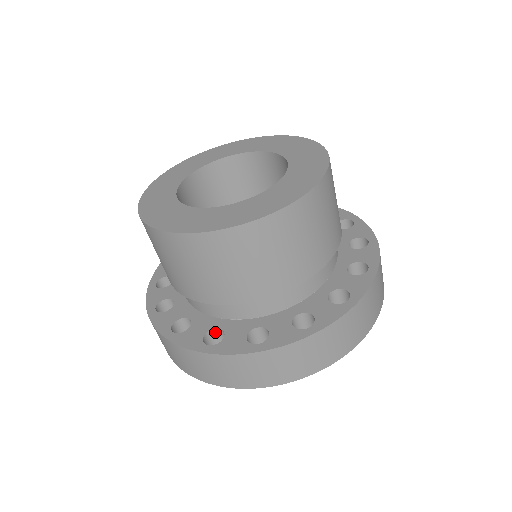
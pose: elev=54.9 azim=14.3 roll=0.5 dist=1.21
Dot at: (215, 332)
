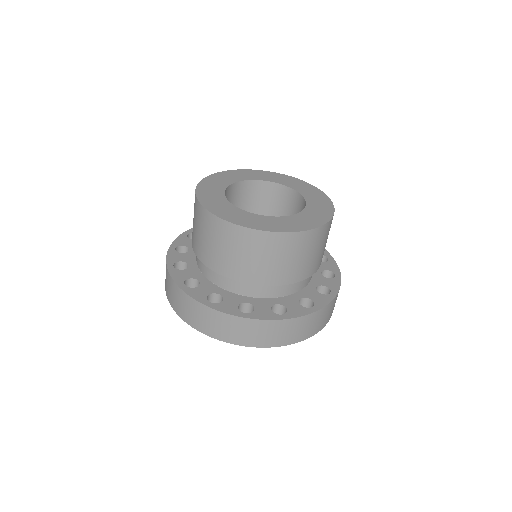
Dot at: (243, 305)
